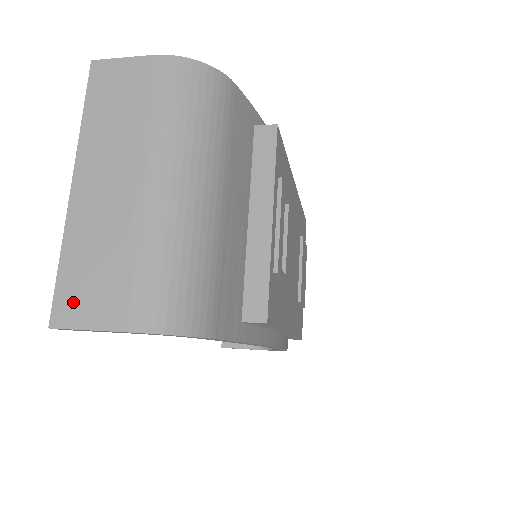
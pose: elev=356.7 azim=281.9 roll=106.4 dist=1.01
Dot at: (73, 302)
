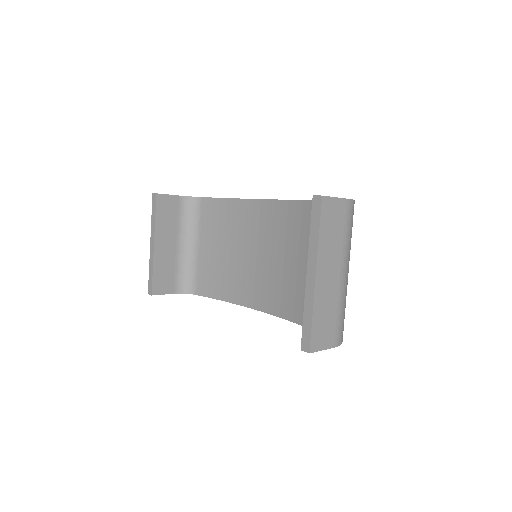
Dot at: (319, 338)
